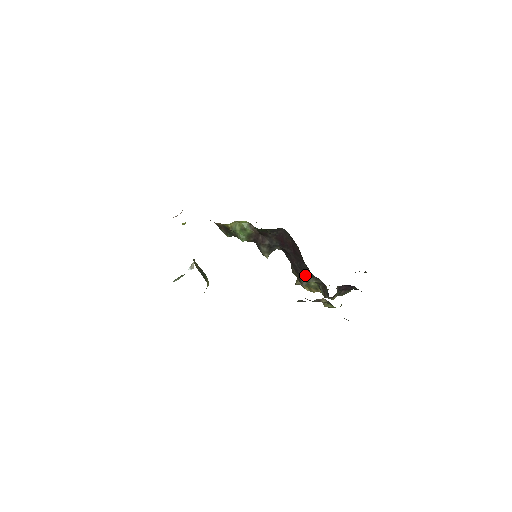
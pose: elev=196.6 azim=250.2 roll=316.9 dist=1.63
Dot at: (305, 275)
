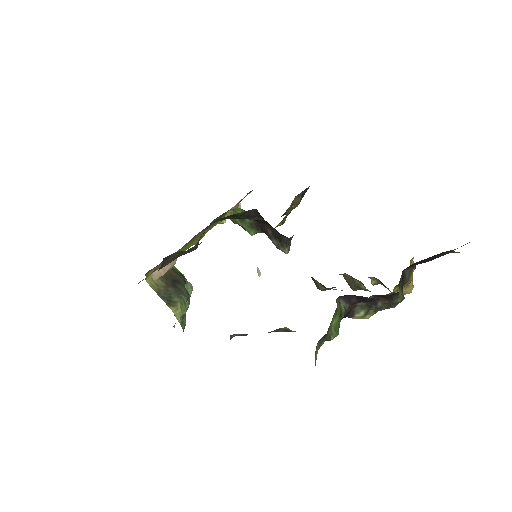
Dot at: (312, 278)
